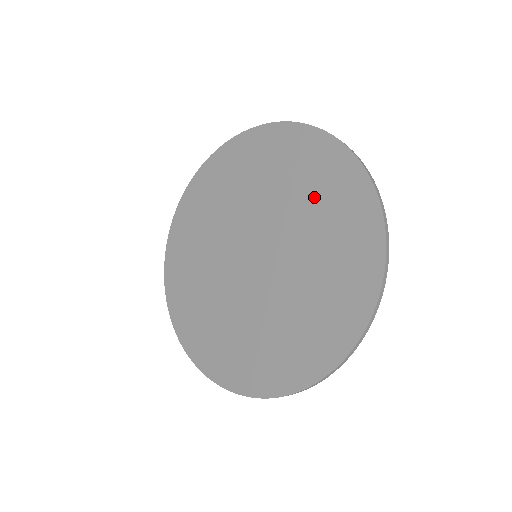
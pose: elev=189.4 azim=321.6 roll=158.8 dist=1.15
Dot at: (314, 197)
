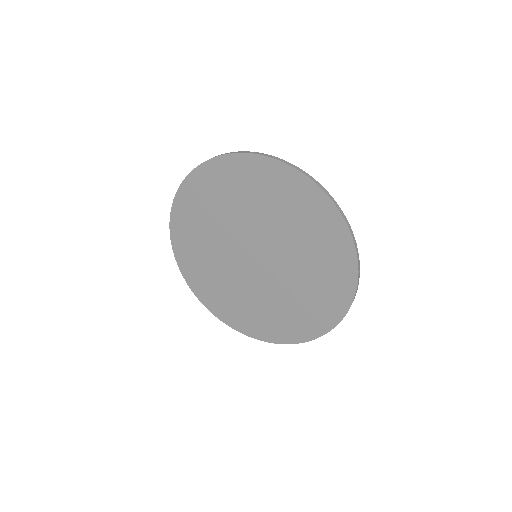
Dot at: (315, 256)
